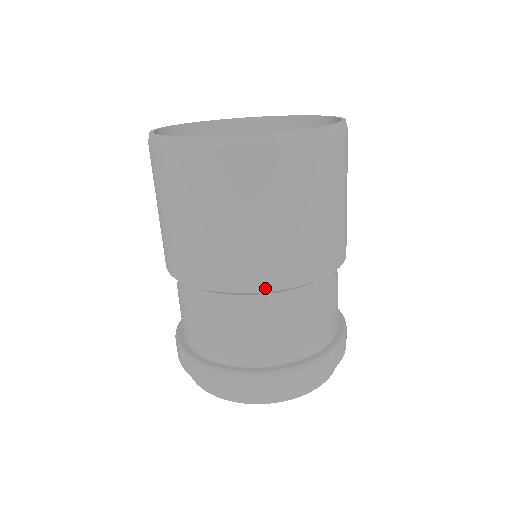
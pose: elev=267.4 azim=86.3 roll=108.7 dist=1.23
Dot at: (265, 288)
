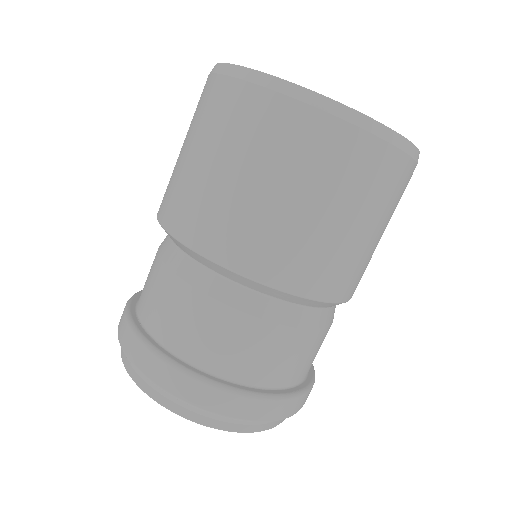
Dot at: (220, 260)
